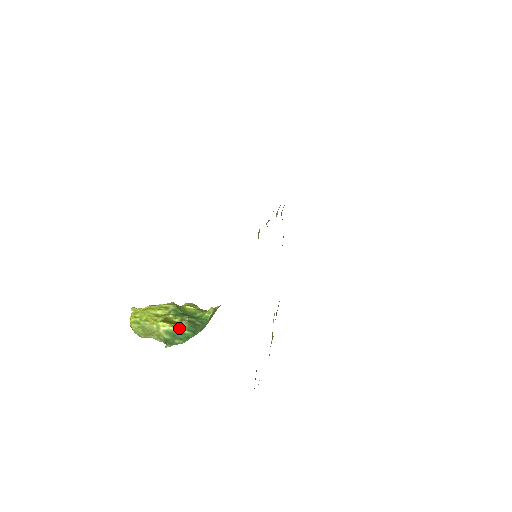
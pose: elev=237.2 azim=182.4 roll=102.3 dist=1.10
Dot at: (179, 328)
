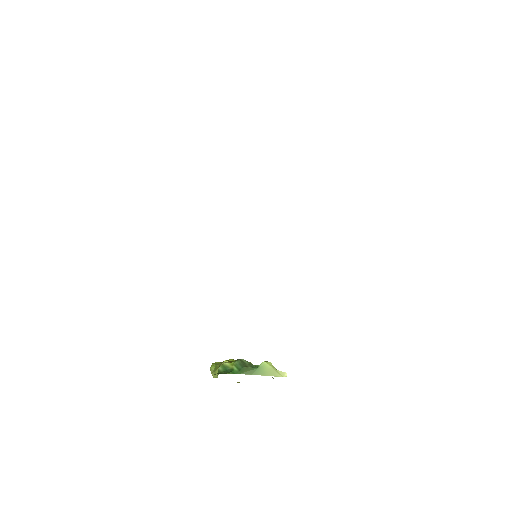
Dot at: (232, 365)
